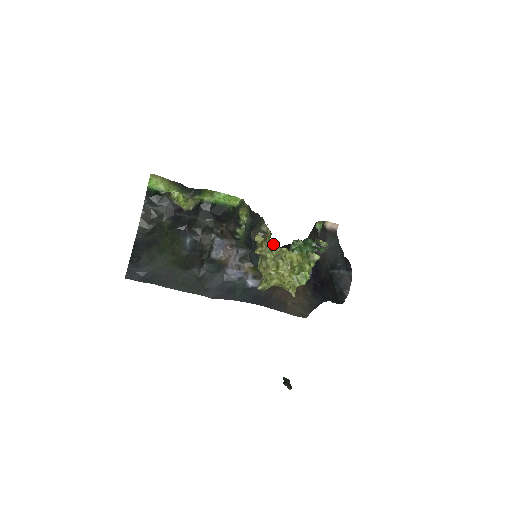
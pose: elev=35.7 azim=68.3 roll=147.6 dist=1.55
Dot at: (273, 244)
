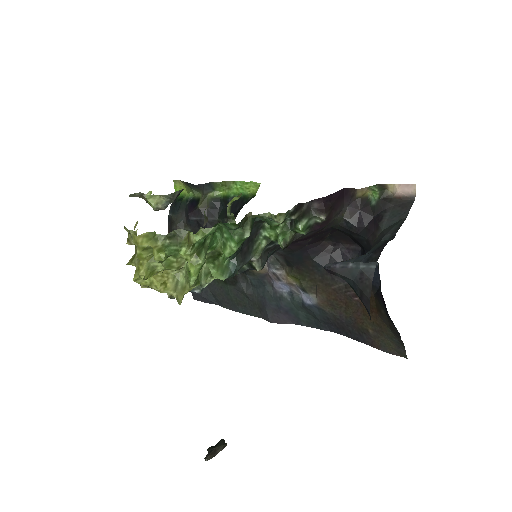
Dot at: occluded
